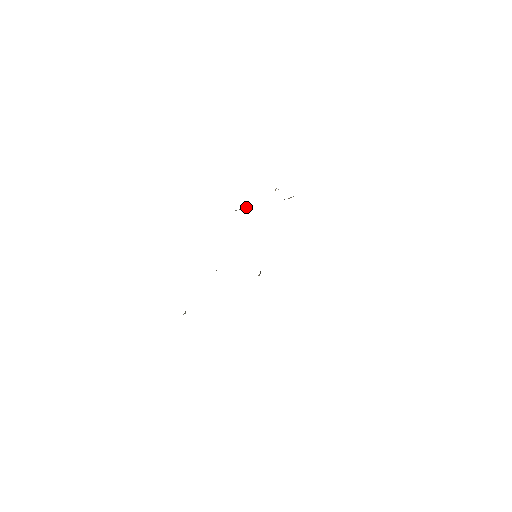
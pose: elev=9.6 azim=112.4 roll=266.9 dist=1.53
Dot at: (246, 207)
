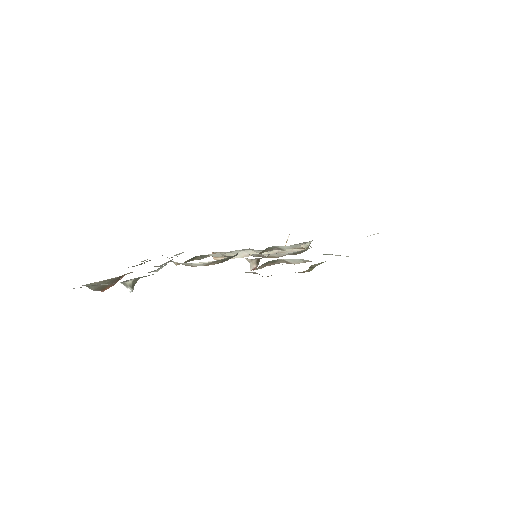
Dot at: (248, 256)
